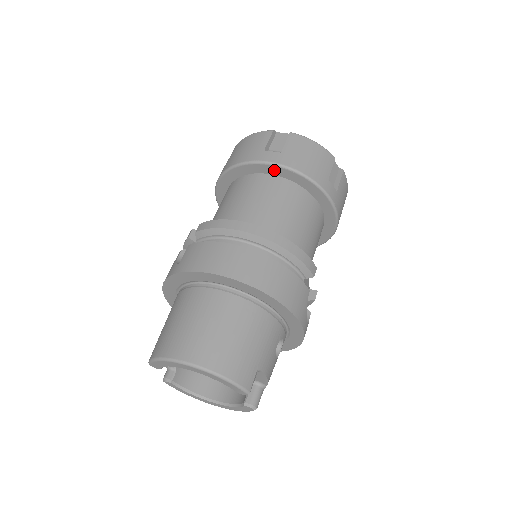
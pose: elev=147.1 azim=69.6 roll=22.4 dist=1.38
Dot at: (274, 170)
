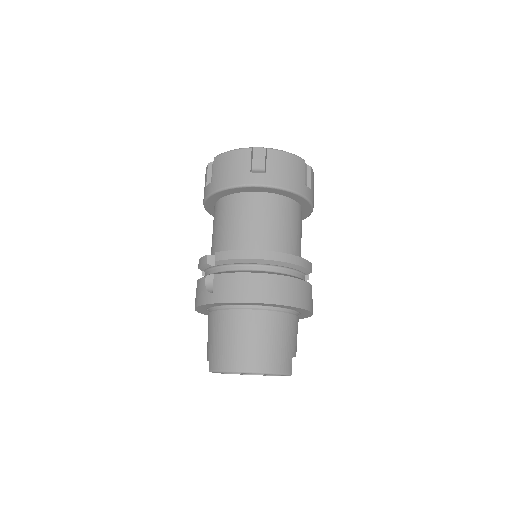
Dot at: (263, 189)
